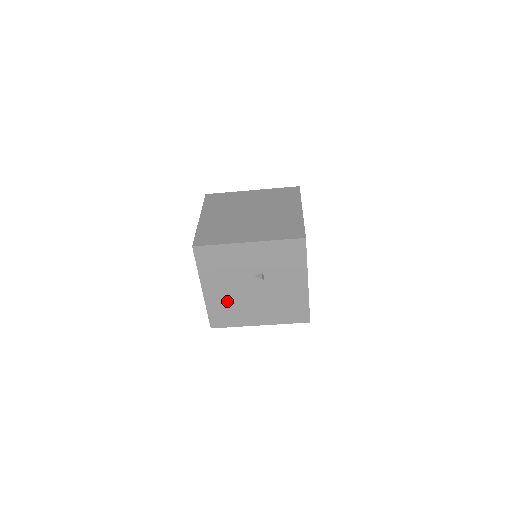
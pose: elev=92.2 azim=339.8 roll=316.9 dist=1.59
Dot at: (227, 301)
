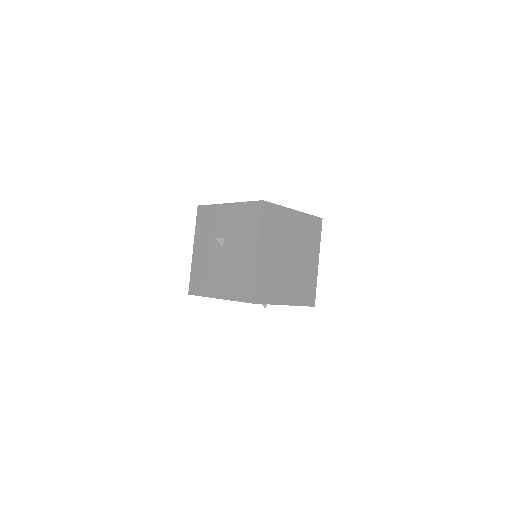
Dot at: occluded
